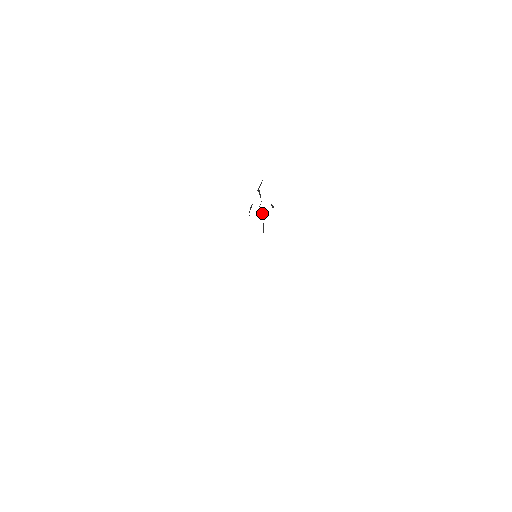
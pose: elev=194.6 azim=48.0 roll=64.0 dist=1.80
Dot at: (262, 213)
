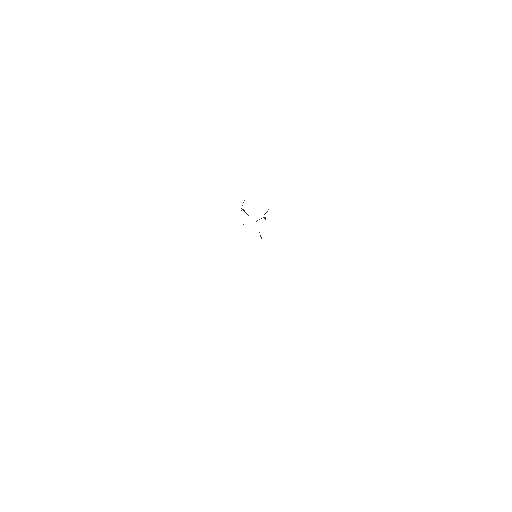
Dot at: occluded
